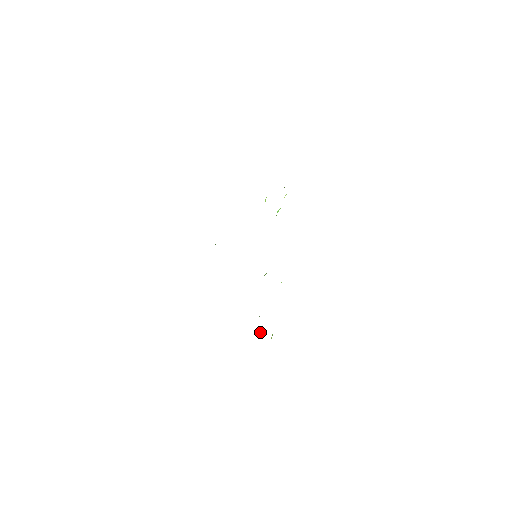
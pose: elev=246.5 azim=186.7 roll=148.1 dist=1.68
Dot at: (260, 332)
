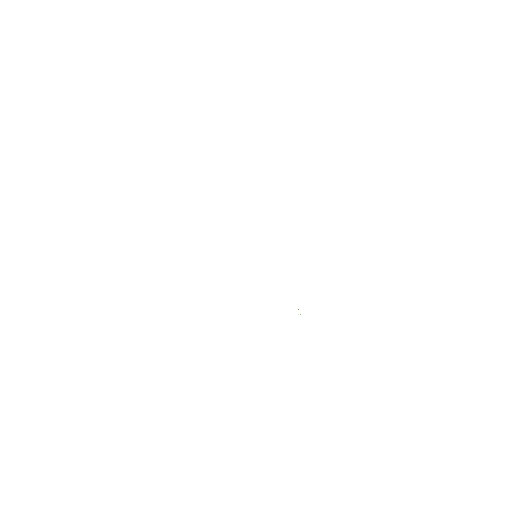
Dot at: occluded
